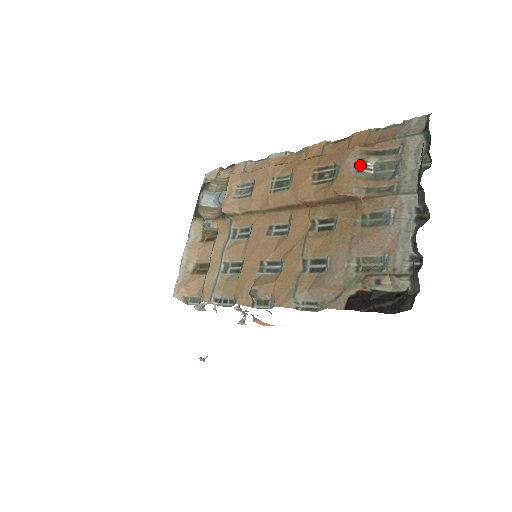
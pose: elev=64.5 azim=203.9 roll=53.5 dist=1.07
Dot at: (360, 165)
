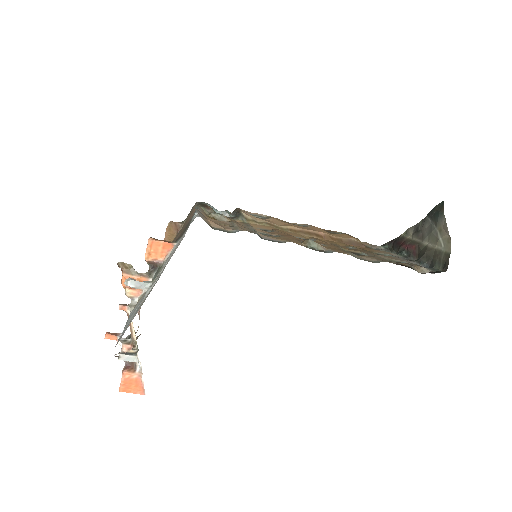
Dot at: occluded
